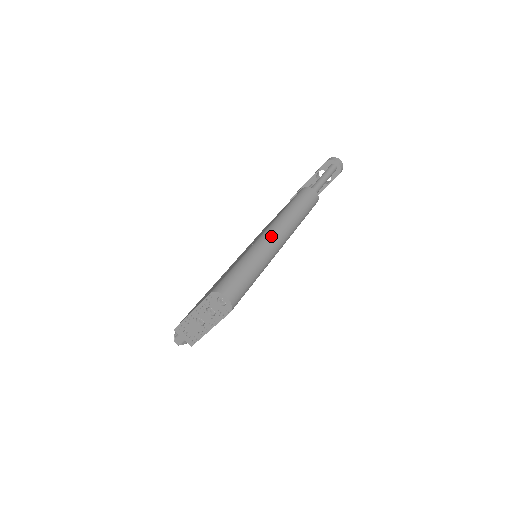
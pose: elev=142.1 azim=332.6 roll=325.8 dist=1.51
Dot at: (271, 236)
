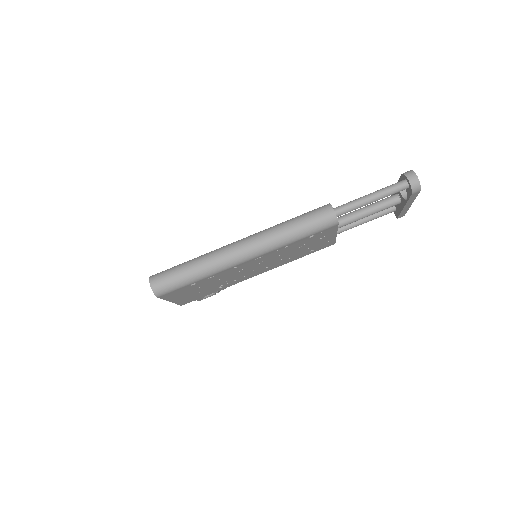
Dot at: (233, 247)
